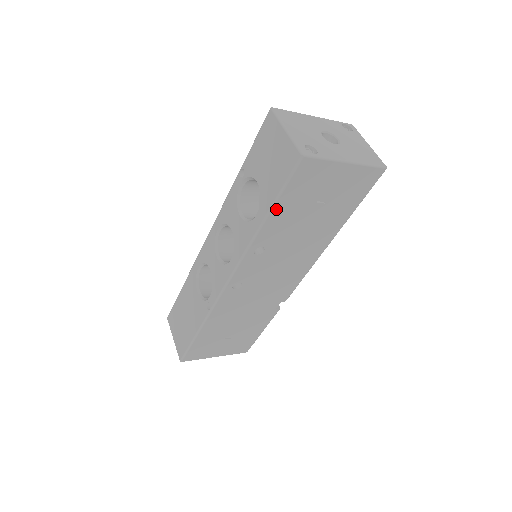
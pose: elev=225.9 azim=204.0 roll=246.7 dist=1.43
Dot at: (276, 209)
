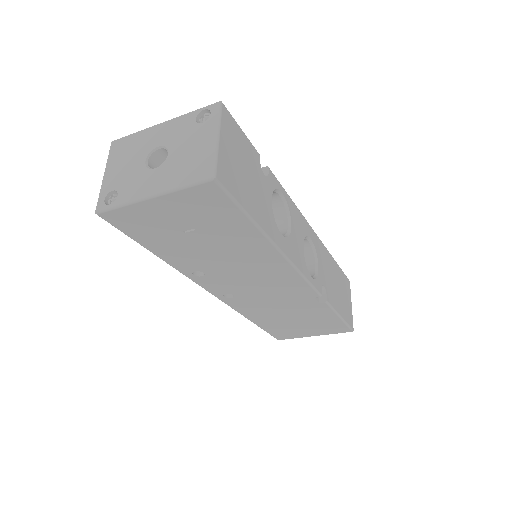
Dot at: (152, 248)
